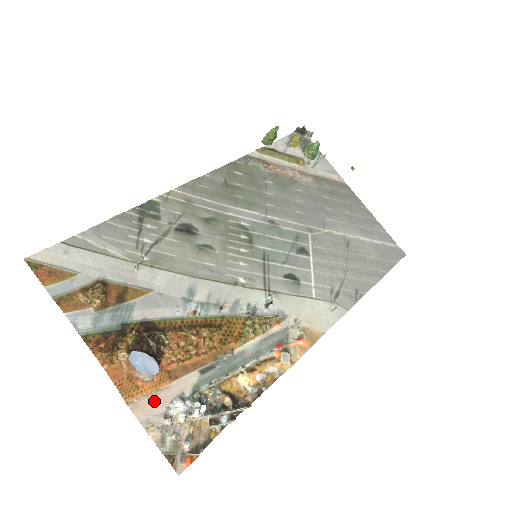
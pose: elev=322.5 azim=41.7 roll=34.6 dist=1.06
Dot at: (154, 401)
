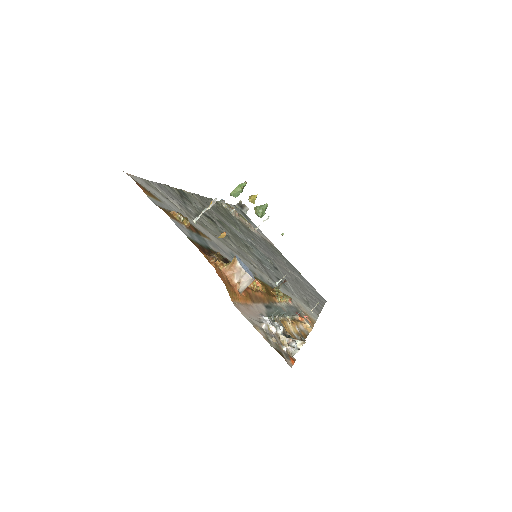
Dot at: (248, 310)
